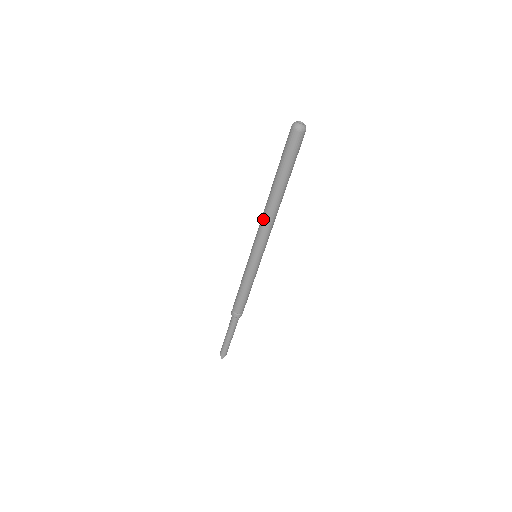
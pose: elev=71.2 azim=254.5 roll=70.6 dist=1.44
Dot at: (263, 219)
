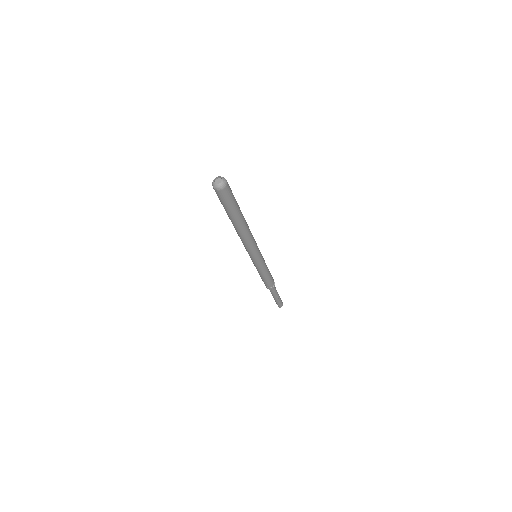
Dot at: (241, 240)
